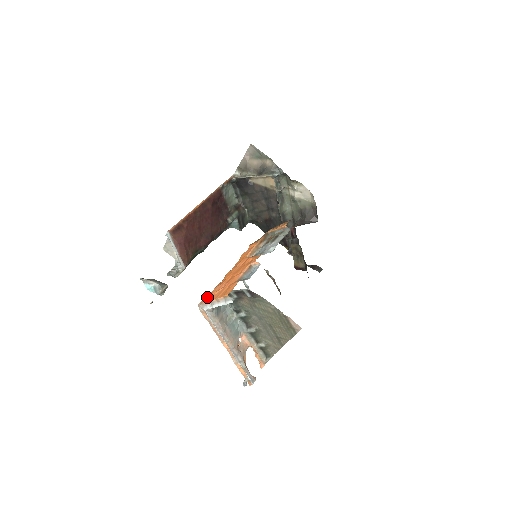
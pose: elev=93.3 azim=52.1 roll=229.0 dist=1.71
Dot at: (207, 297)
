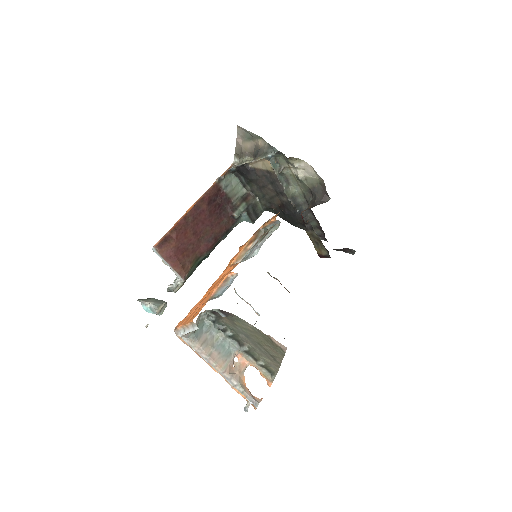
Dot at: (180, 322)
